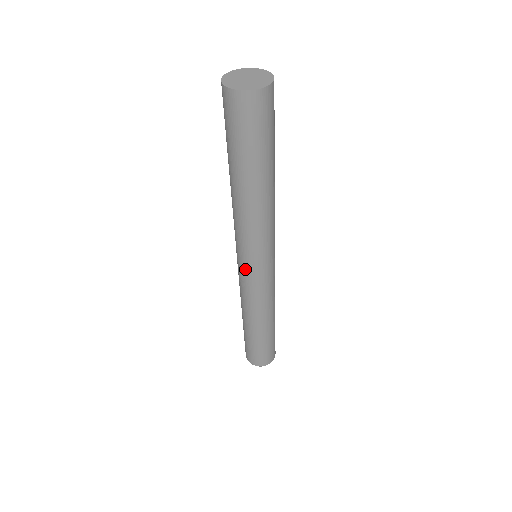
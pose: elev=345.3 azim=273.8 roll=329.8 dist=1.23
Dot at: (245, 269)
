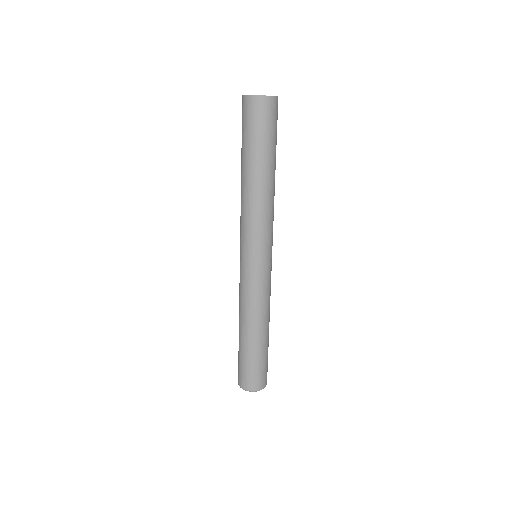
Dot at: (245, 261)
